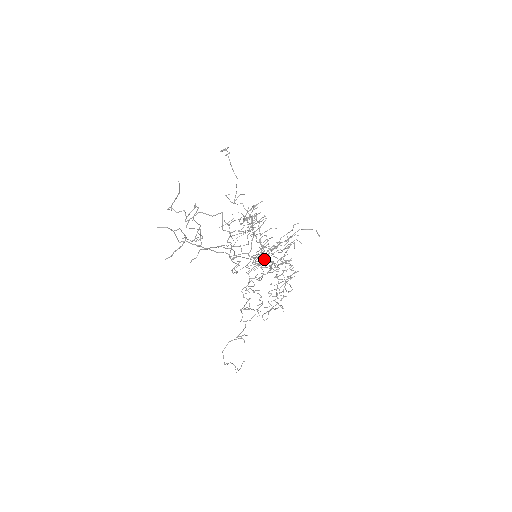
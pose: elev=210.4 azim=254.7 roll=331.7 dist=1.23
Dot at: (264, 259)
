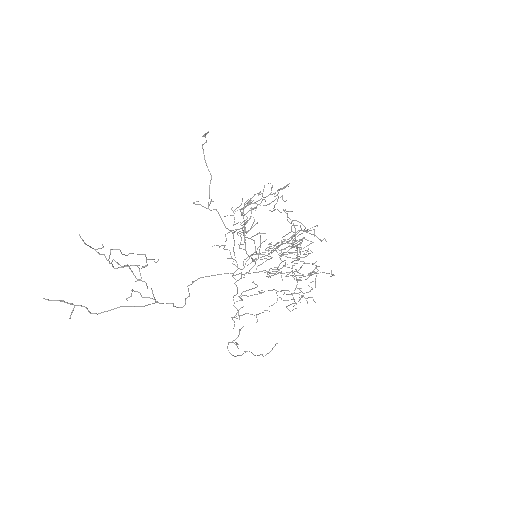
Dot at: occluded
